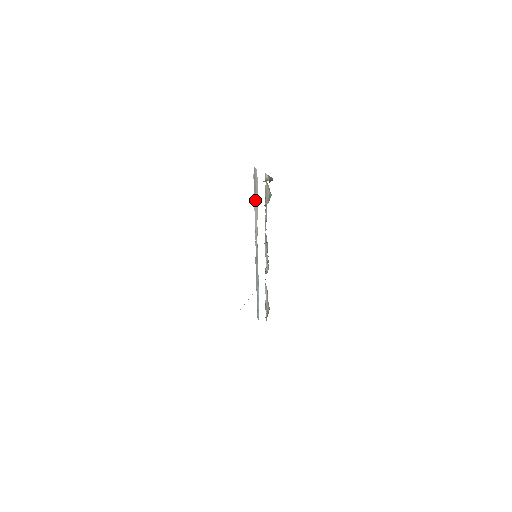
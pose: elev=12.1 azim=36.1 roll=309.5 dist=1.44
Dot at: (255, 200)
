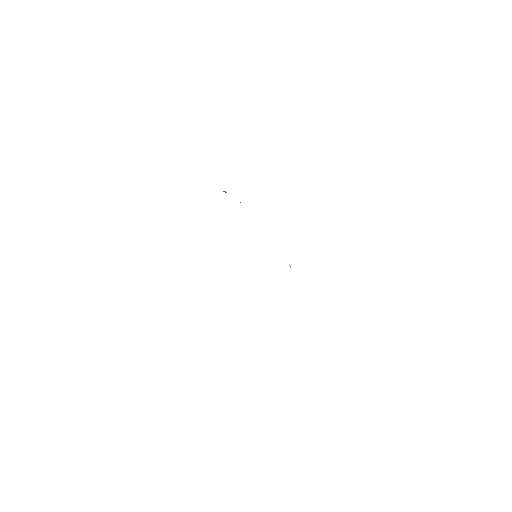
Dot at: occluded
